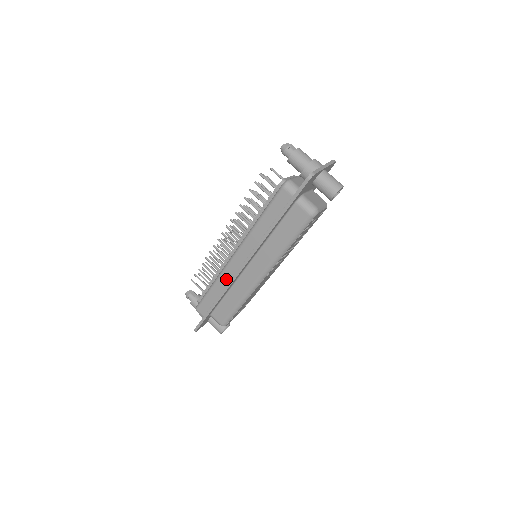
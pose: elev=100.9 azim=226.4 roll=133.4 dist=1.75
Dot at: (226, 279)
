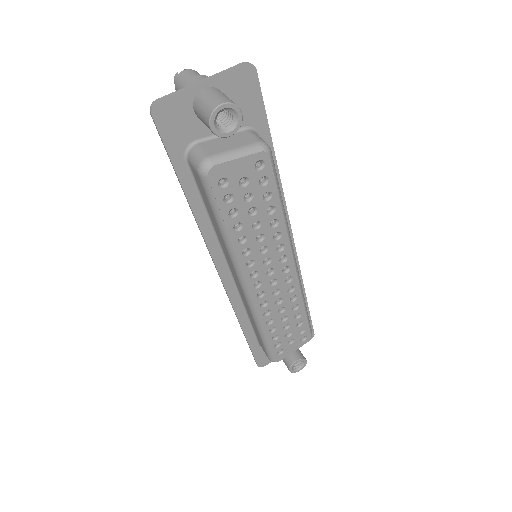
Dot at: occluded
